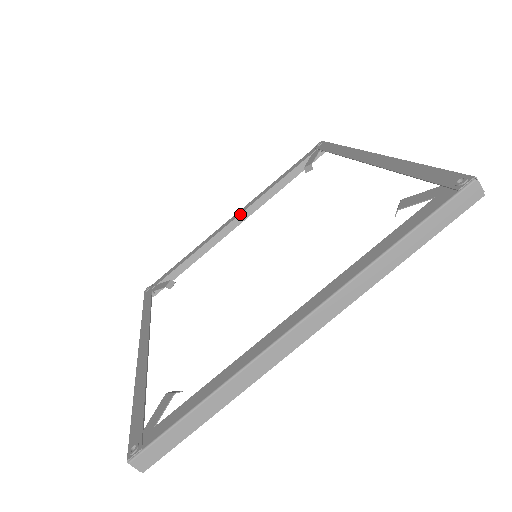
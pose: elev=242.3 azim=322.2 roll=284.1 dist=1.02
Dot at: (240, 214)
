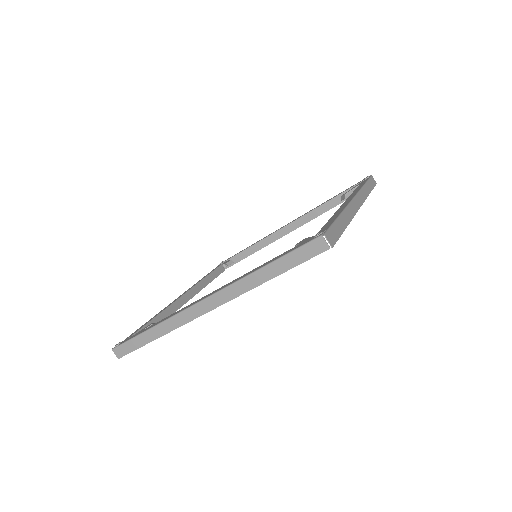
Dot at: (187, 291)
